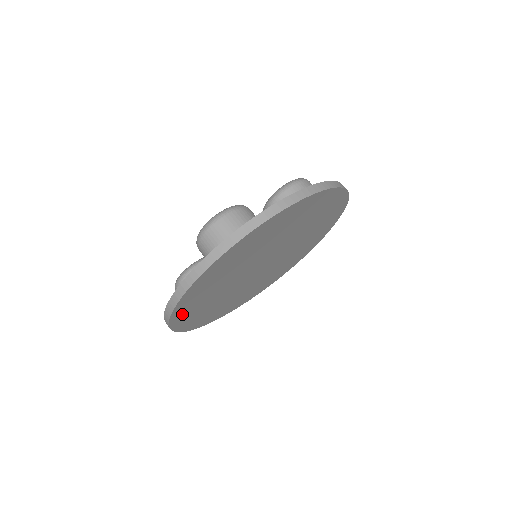
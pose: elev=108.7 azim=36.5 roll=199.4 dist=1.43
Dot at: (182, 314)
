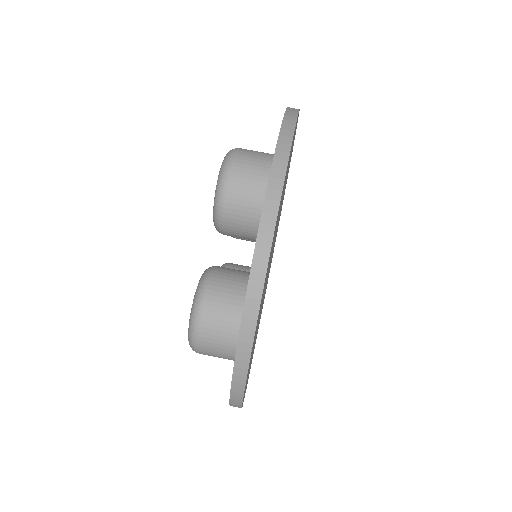
Dot at: occluded
